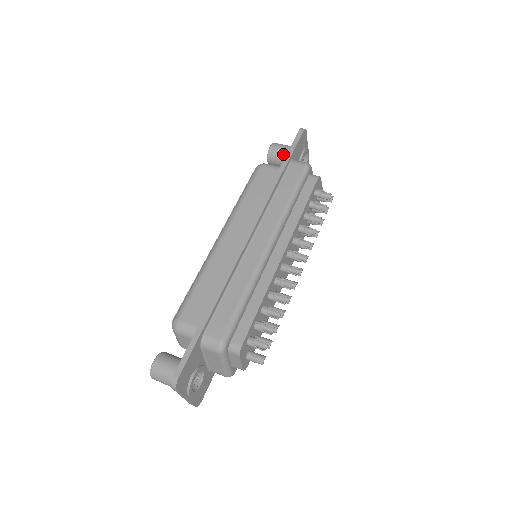
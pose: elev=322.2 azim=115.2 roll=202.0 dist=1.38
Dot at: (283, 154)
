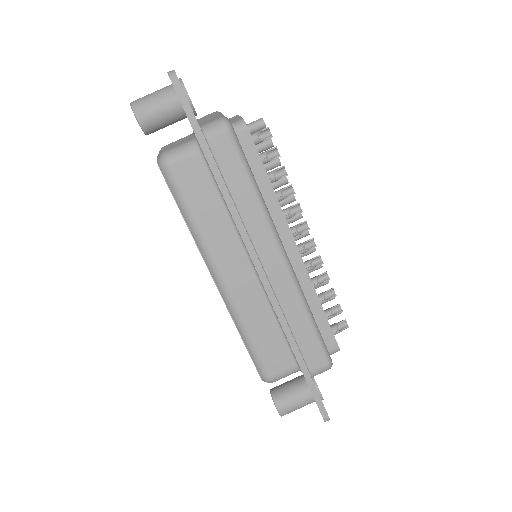
Dot at: (164, 117)
